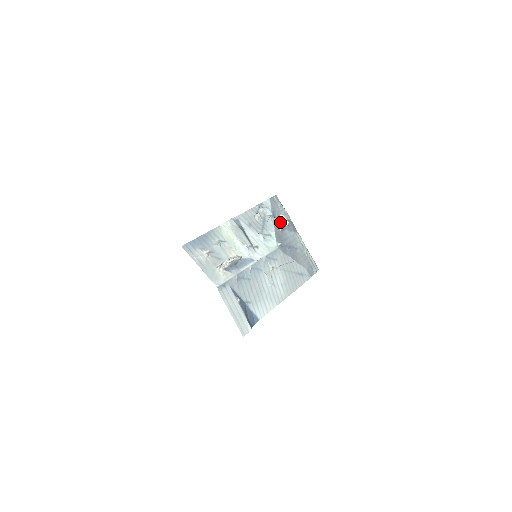
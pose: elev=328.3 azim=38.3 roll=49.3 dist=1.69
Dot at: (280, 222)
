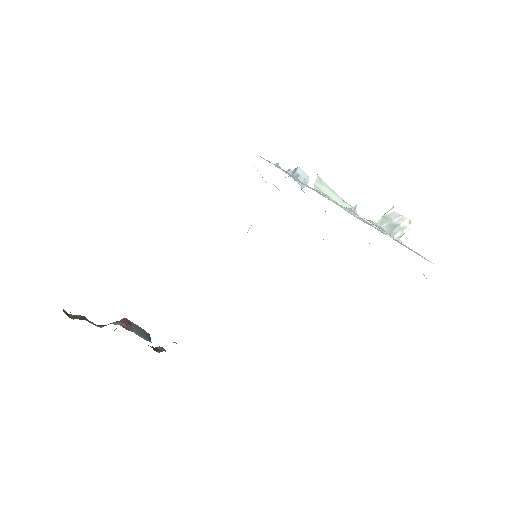
Dot at: (300, 179)
